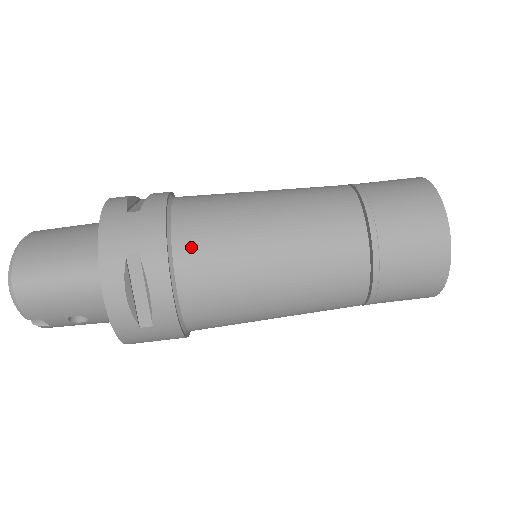
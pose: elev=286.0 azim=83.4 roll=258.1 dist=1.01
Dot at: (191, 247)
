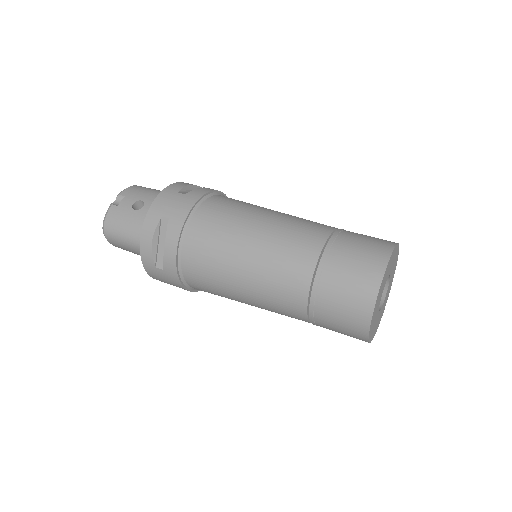
Dot at: occluded
